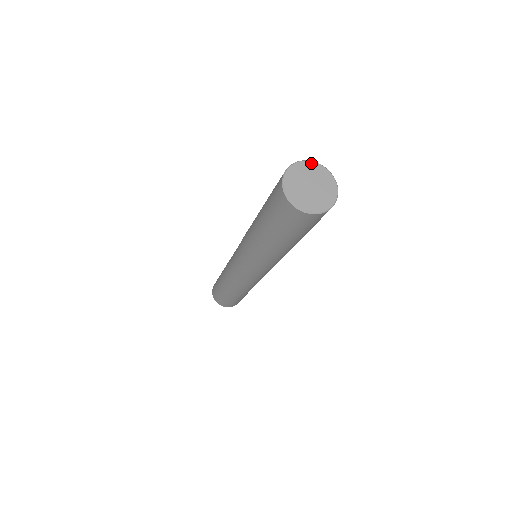
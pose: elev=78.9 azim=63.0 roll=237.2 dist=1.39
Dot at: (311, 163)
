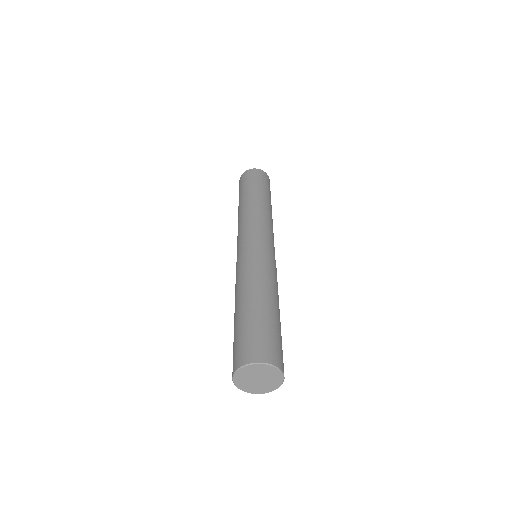
Dot at: (271, 367)
